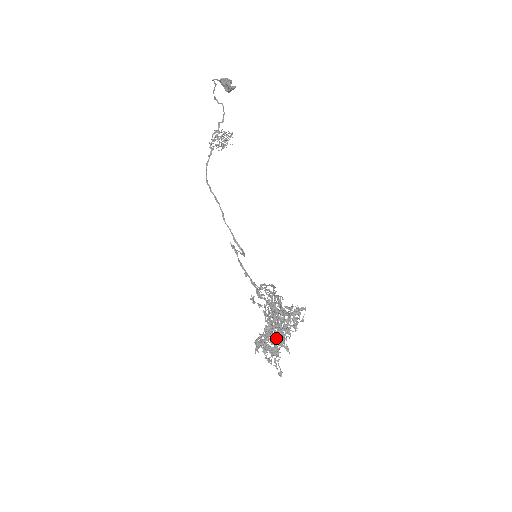
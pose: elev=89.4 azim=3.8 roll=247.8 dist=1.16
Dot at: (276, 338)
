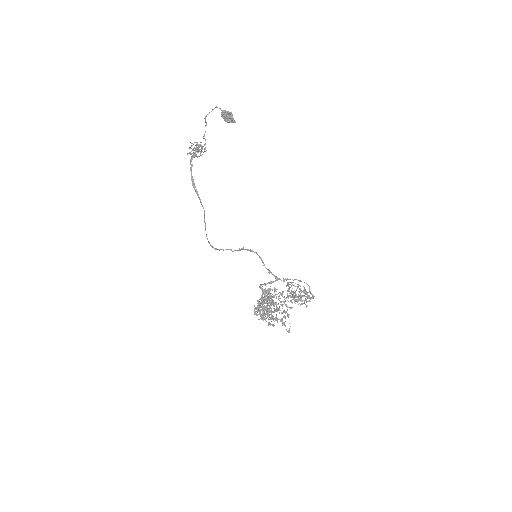
Dot at: occluded
